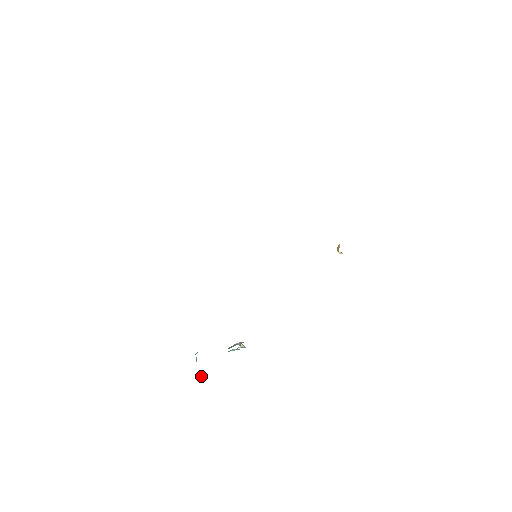
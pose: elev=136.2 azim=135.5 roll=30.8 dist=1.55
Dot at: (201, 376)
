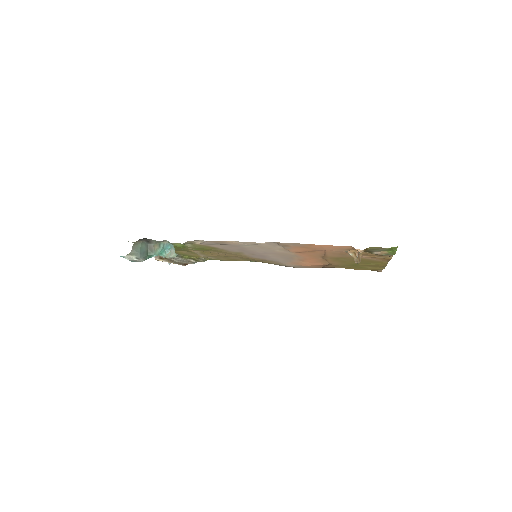
Dot at: (123, 257)
